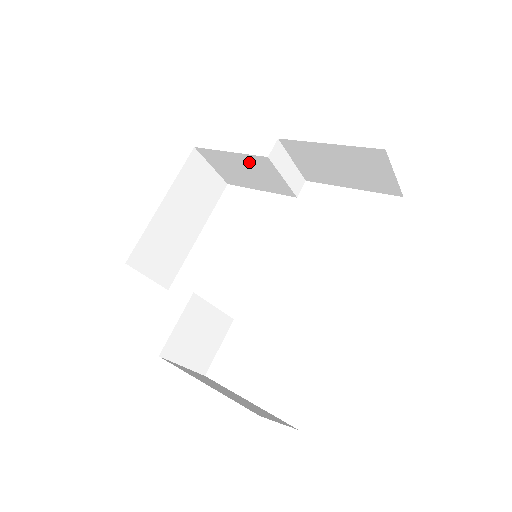
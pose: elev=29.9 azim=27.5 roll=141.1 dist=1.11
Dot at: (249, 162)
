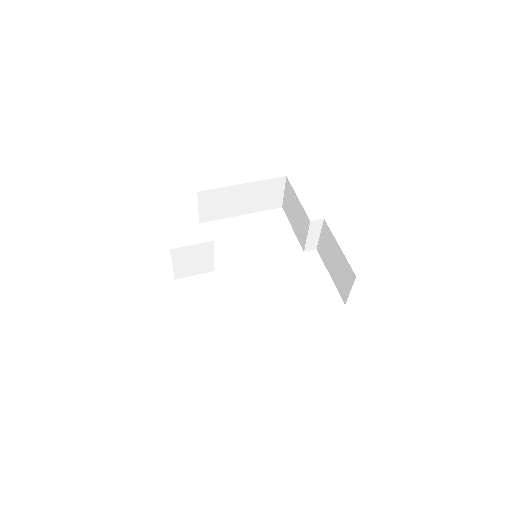
Dot at: (301, 212)
